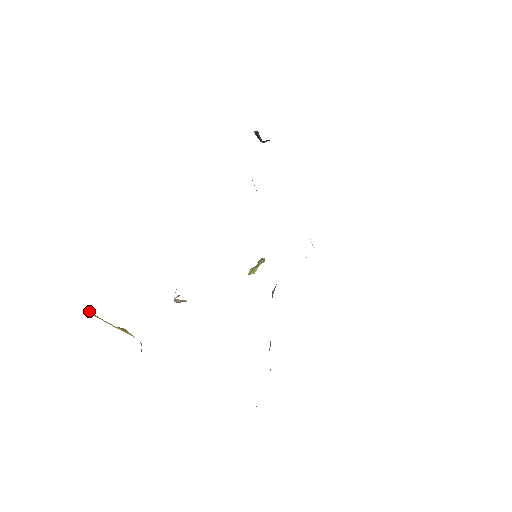
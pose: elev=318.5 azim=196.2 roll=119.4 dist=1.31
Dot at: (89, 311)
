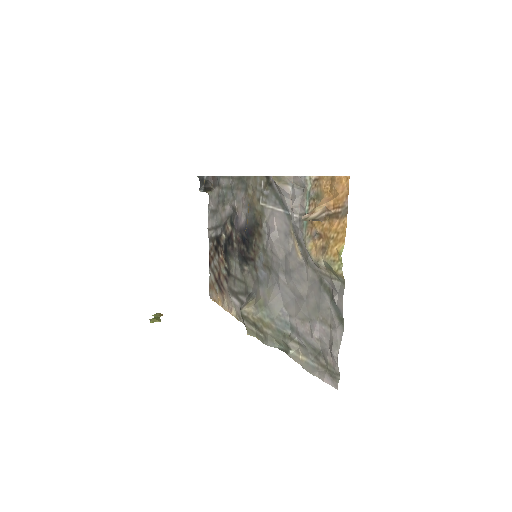
Dot at: occluded
